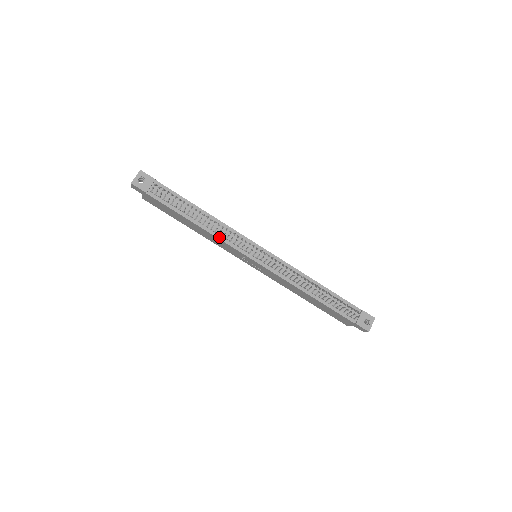
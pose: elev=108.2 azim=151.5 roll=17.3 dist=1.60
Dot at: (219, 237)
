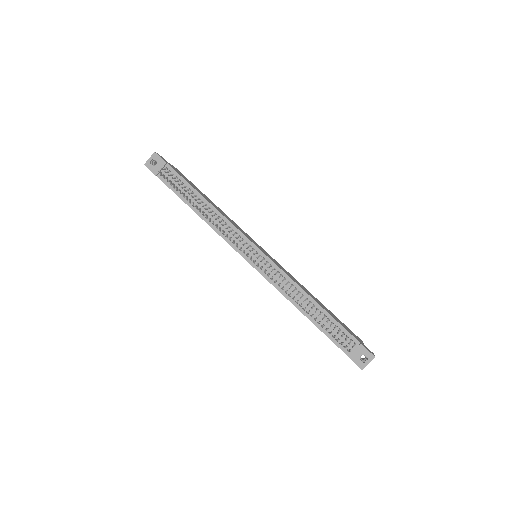
Dot at: (217, 230)
